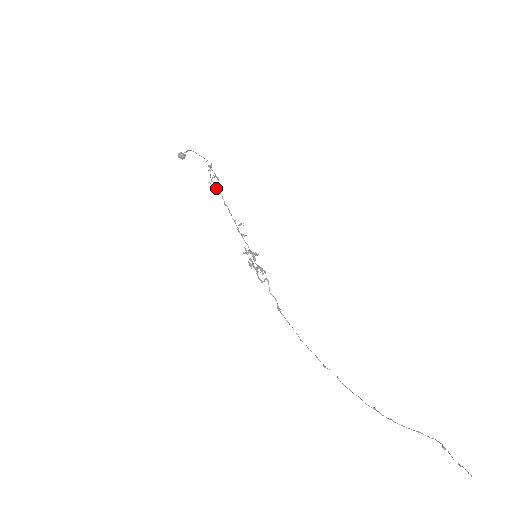
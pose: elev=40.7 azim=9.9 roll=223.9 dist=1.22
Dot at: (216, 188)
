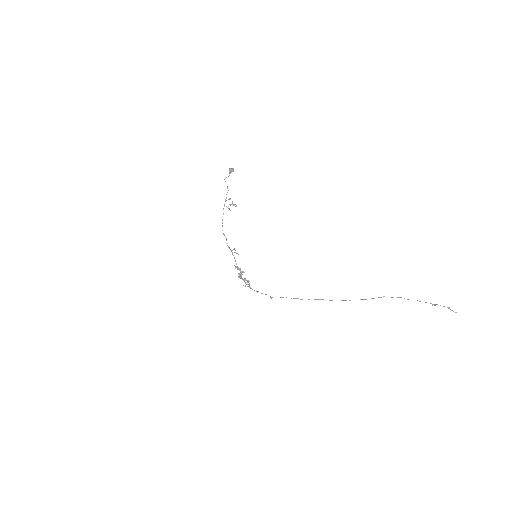
Dot at: (222, 220)
